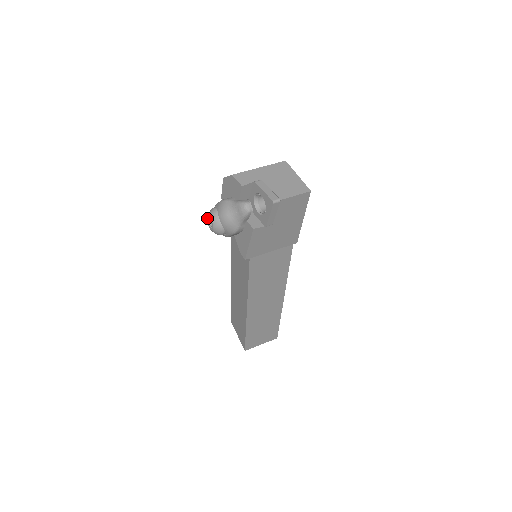
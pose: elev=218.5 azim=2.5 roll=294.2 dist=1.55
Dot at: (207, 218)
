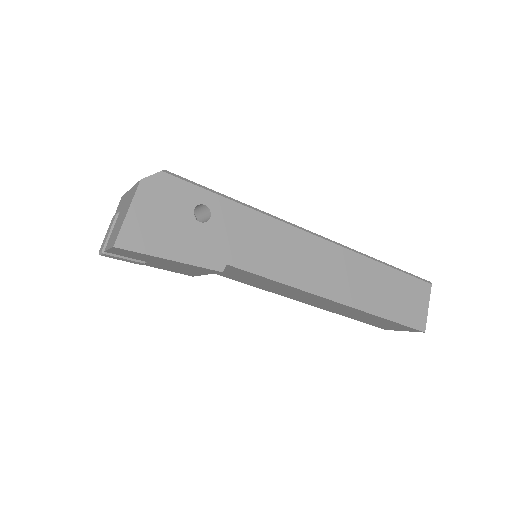
Dot at: occluded
